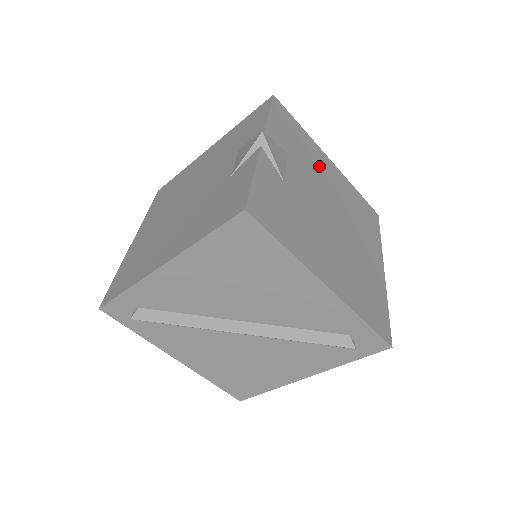
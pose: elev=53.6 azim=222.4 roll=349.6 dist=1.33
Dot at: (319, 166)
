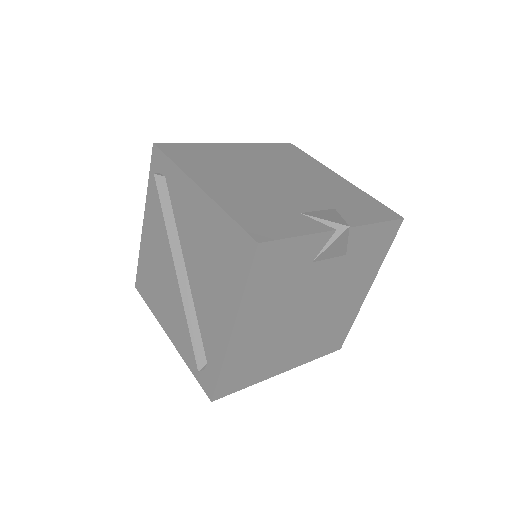
Dot at: (354, 283)
